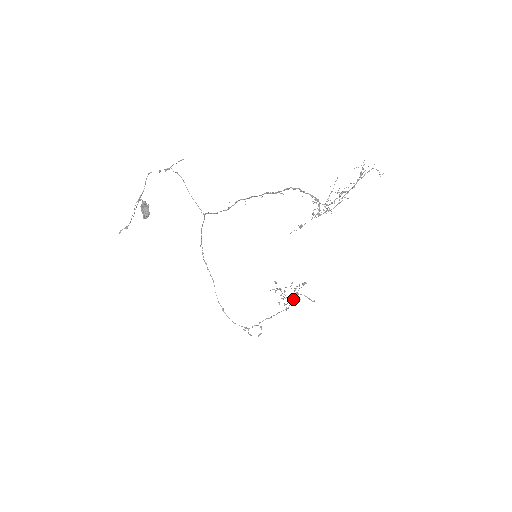
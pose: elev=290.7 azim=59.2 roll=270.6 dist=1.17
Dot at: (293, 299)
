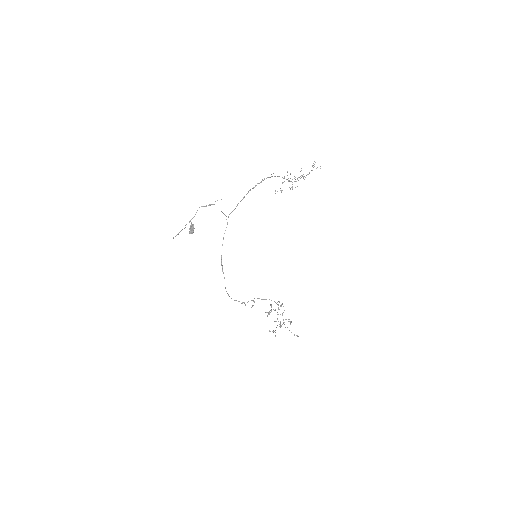
Dot at: occluded
